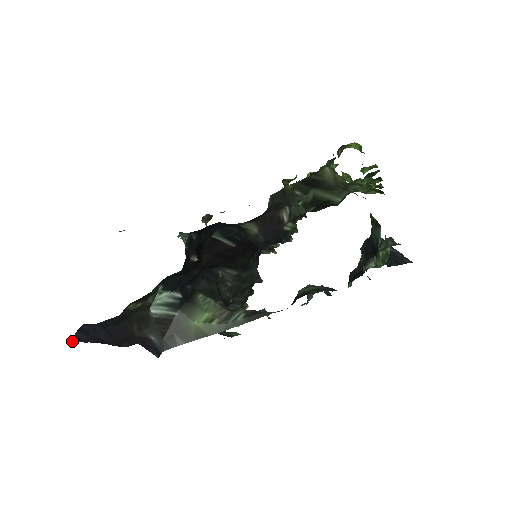
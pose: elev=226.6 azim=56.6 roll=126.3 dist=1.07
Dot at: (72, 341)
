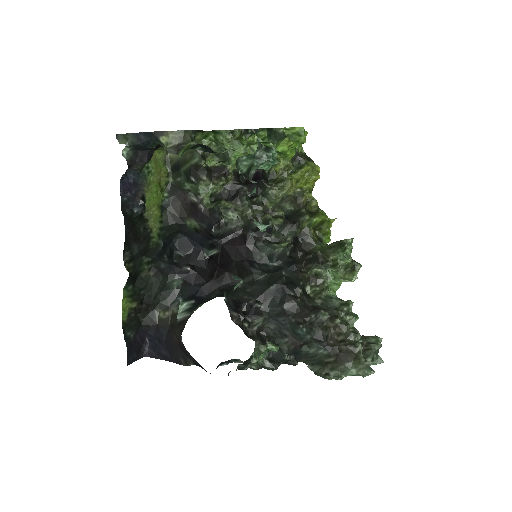
Dot at: (147, 356)
